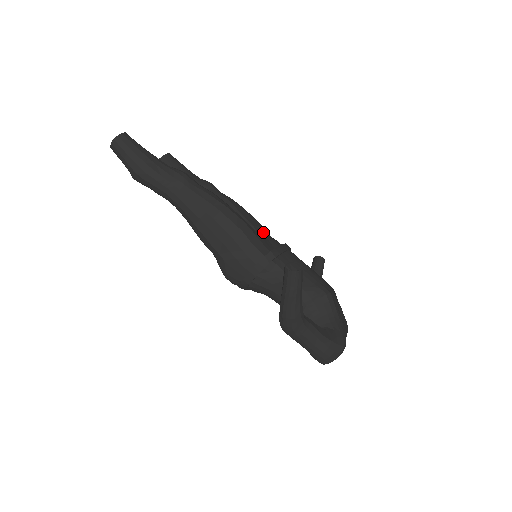
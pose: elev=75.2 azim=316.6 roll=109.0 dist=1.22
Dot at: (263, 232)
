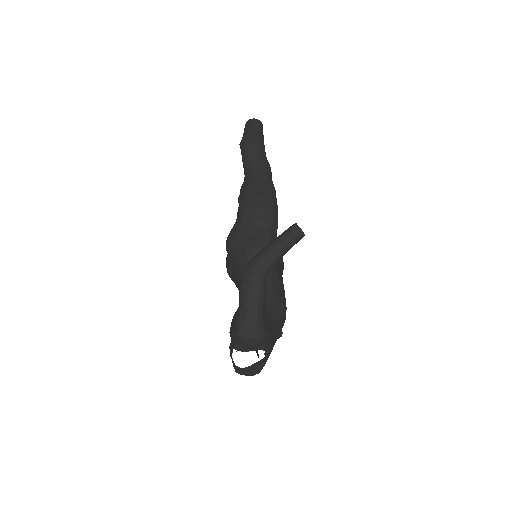
Dot at: occluded
